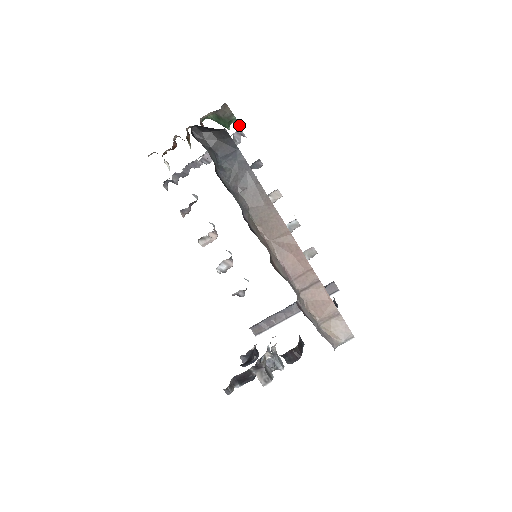
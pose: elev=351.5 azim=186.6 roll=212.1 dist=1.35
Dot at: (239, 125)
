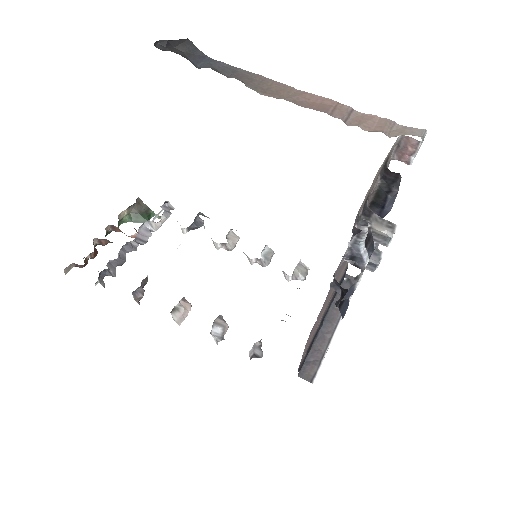
Dot at: (159, 217)
